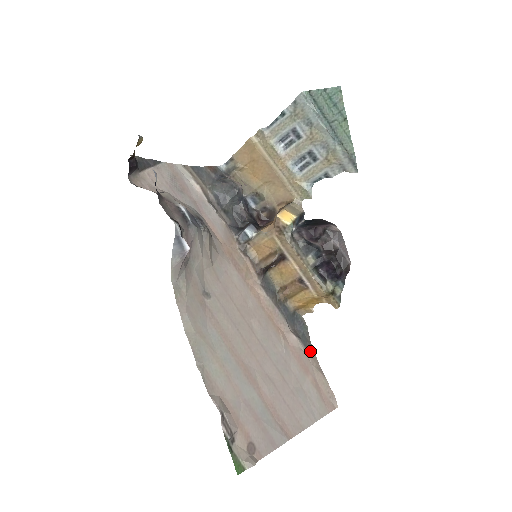
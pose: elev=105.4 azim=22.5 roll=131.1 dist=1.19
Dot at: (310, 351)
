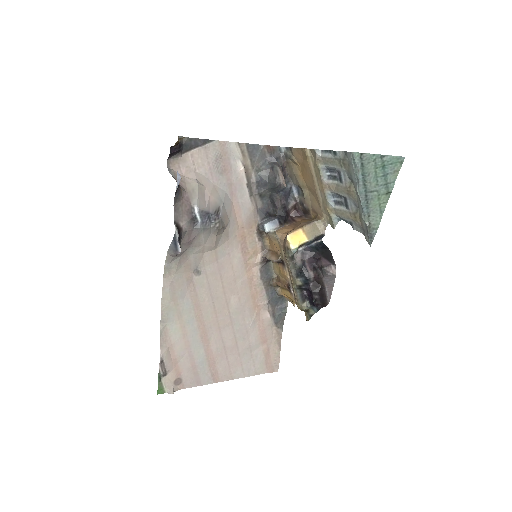
Dot at: (278, 328)
